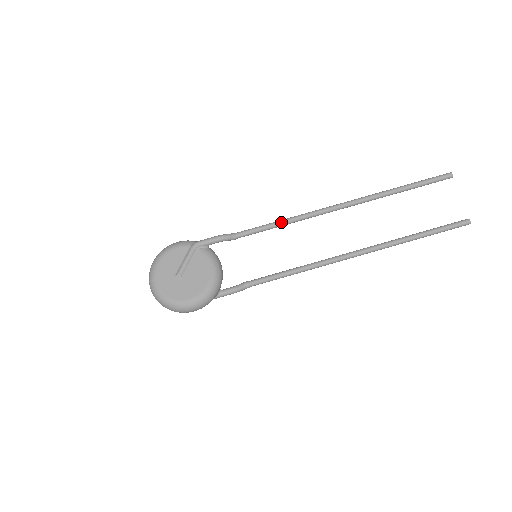
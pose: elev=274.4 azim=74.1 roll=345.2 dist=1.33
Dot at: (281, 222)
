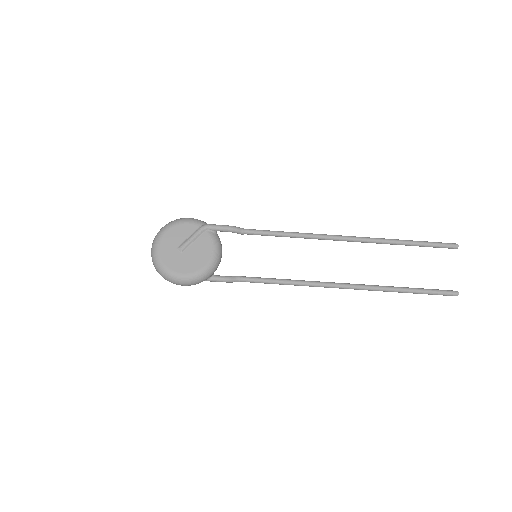
Dot at: (289, 234)
